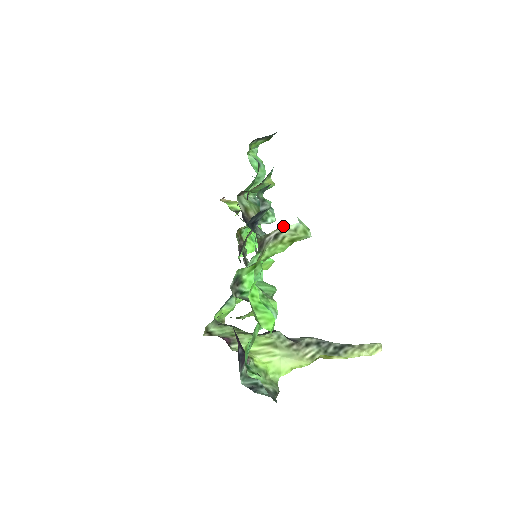
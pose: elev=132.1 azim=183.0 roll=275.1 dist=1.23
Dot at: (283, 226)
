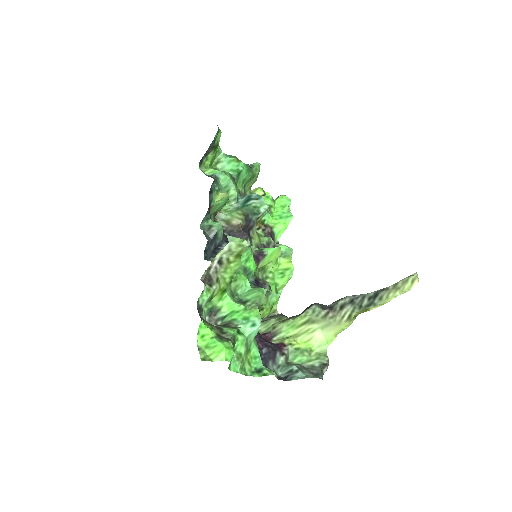
Dot at: (217, 254)
